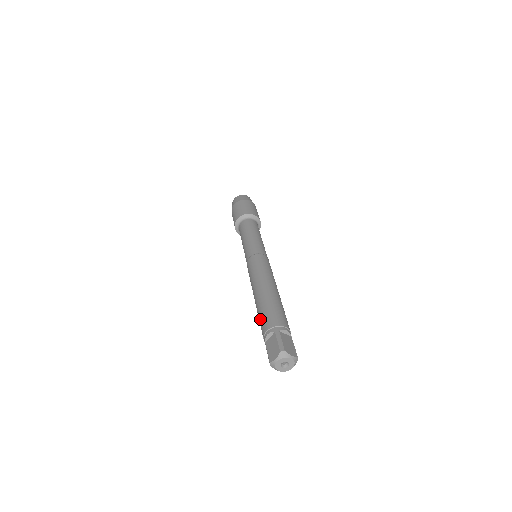
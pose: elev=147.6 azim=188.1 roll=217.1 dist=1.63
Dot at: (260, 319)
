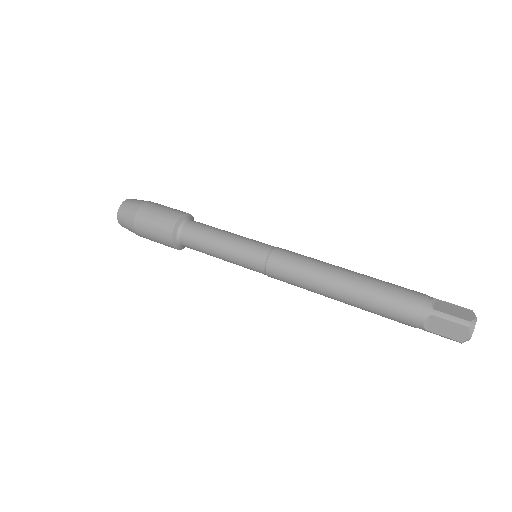
Dot at: (387, 316)
